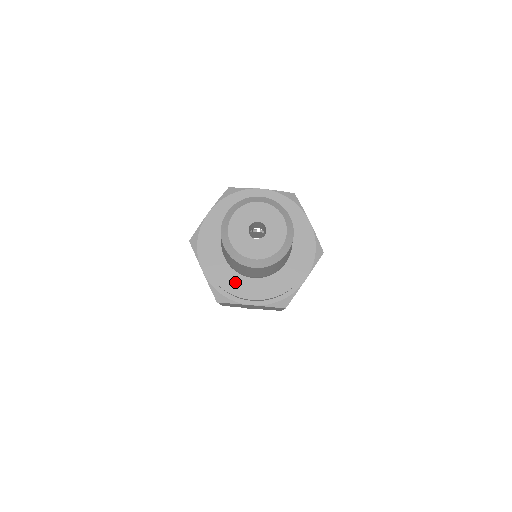
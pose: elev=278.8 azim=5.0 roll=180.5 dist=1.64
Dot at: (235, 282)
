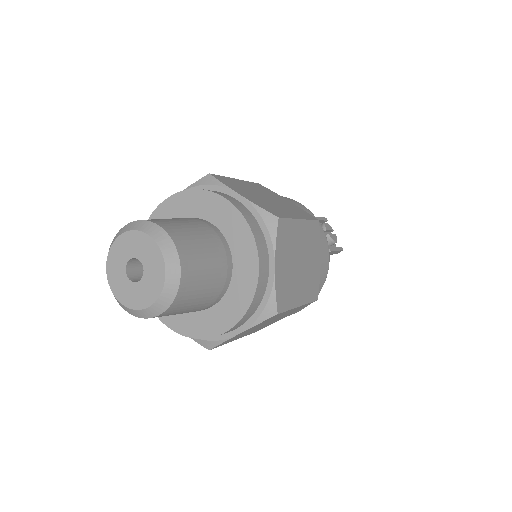
Dot at: (198, 323)
